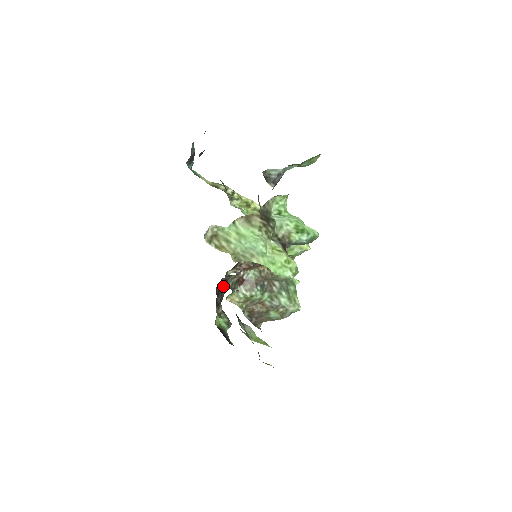
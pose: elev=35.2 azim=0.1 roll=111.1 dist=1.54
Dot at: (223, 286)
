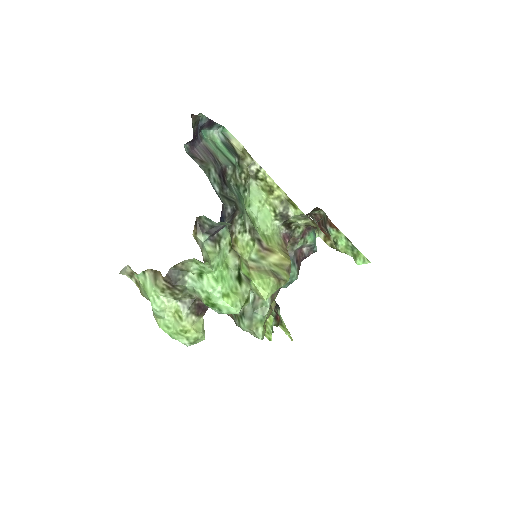
Dot at: occluded
